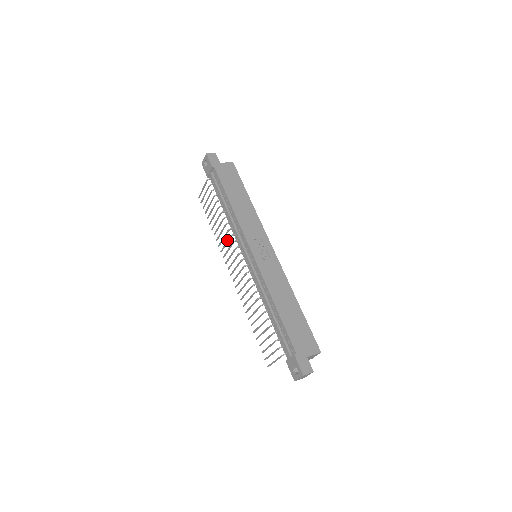
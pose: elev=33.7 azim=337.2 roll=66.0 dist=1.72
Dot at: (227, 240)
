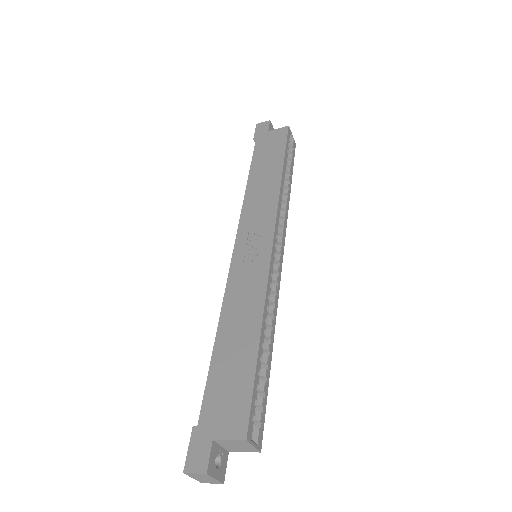
Dot at: occluded
